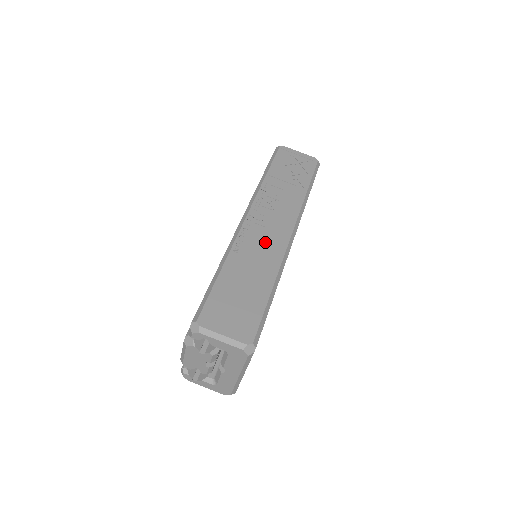
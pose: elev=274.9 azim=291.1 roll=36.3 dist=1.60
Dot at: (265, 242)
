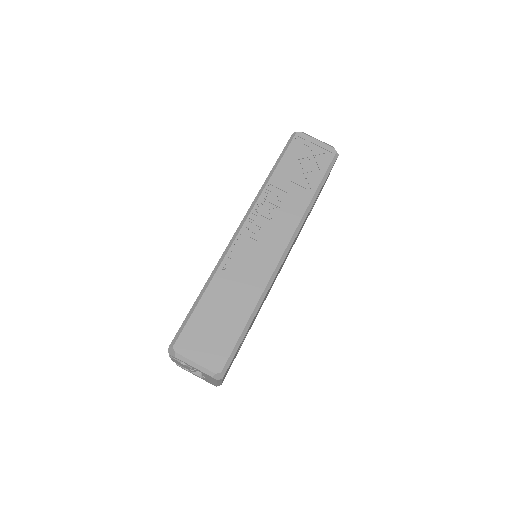
Dot at: (254, 260)
